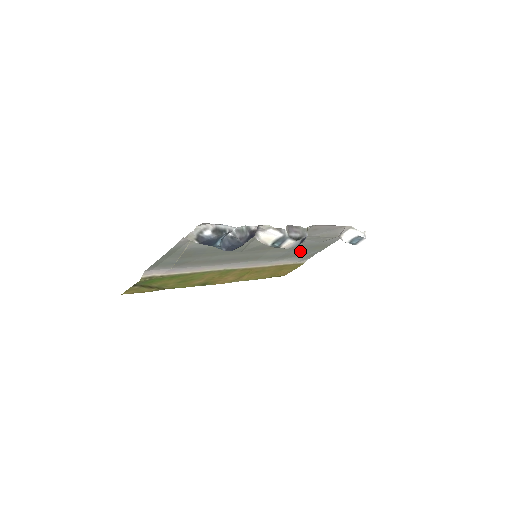
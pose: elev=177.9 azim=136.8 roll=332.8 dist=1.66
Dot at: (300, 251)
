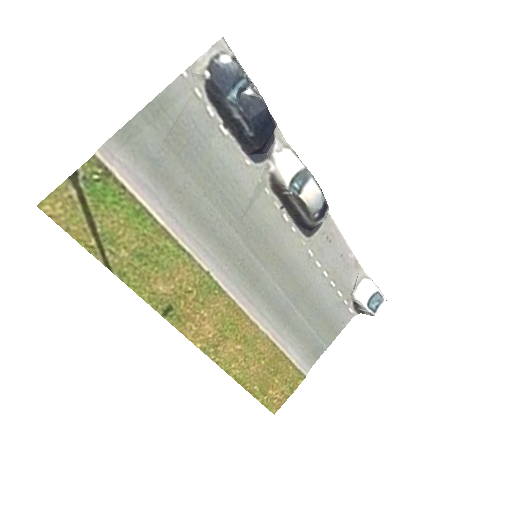
Dot at: (304, 318)
